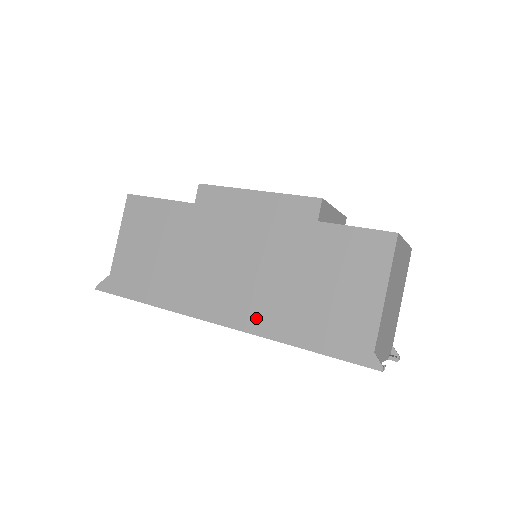
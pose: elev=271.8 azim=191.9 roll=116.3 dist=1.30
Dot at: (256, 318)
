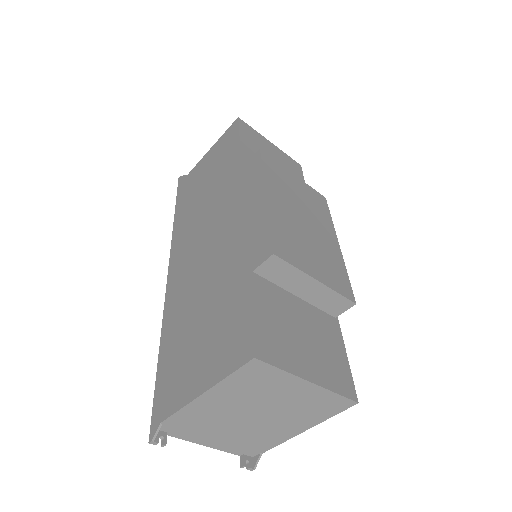
Dot at: (173, 300)
